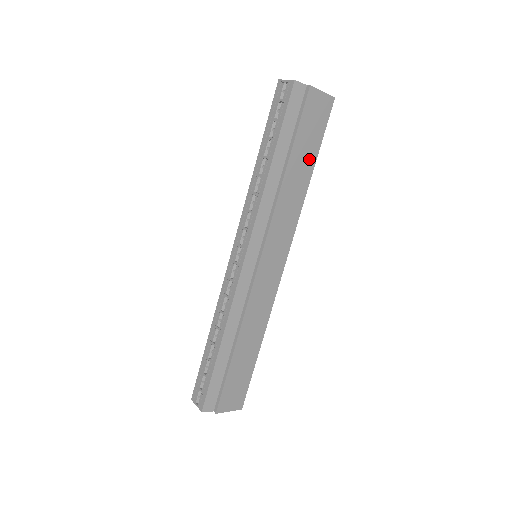
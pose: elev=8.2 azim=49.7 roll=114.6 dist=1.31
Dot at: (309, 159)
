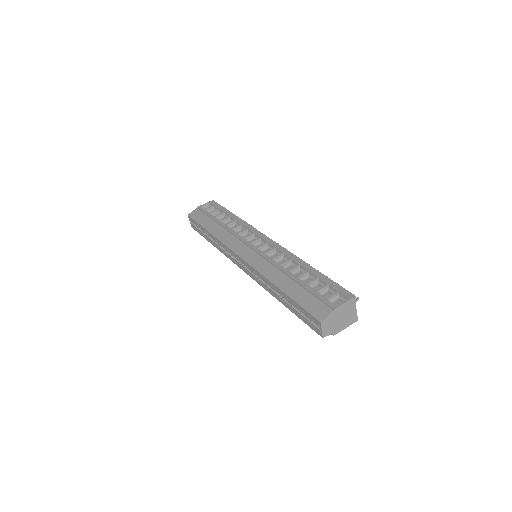
Dot at: occluded
